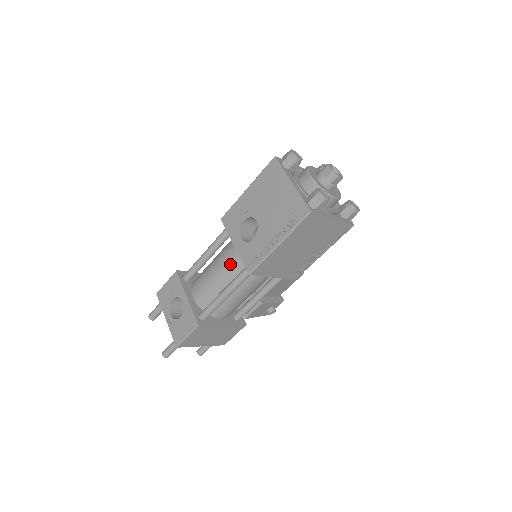
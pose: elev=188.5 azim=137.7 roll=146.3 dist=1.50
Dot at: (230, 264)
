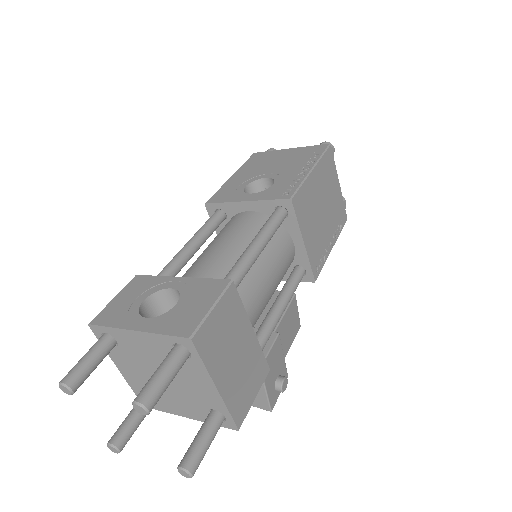
Dot at: (243, 227)
